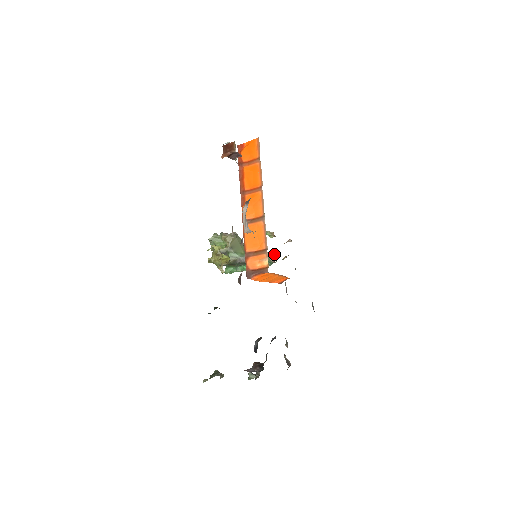
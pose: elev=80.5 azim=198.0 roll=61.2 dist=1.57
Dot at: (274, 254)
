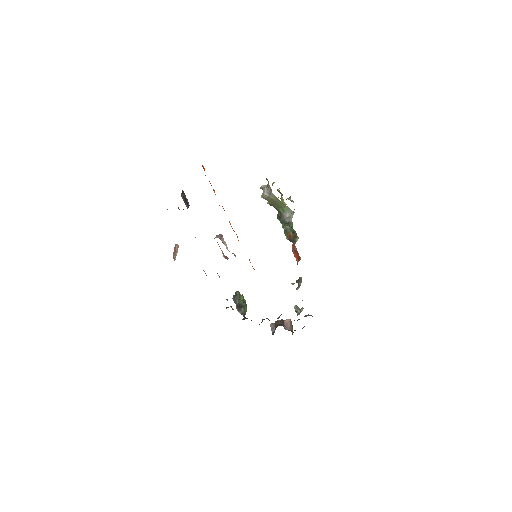
Dot at: occluded
